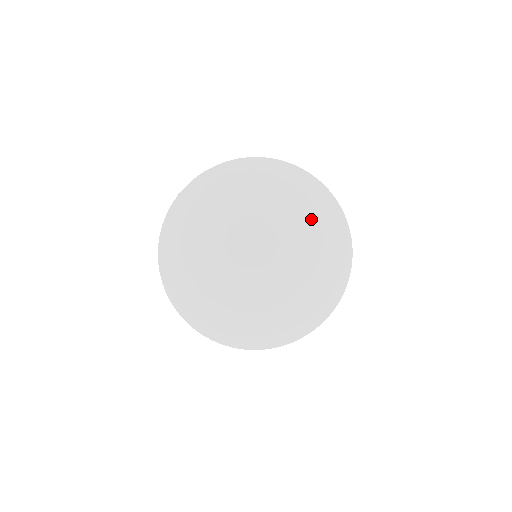
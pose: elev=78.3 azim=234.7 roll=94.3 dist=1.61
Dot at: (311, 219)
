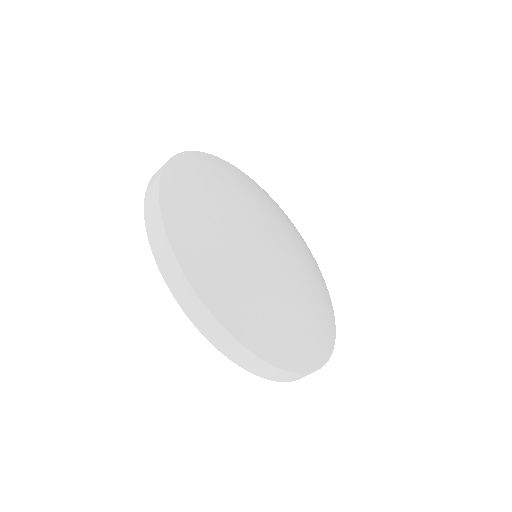
Dot at: (316, 272)
